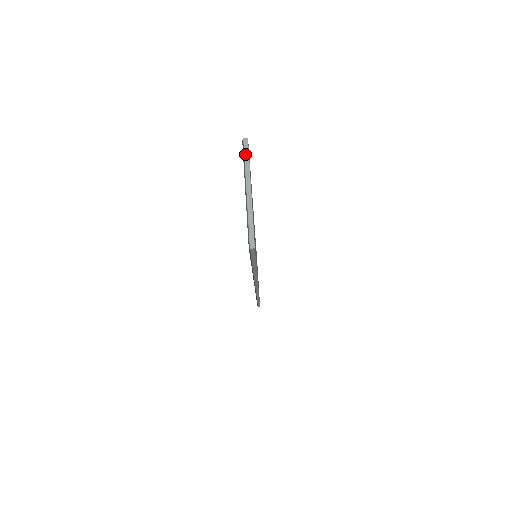
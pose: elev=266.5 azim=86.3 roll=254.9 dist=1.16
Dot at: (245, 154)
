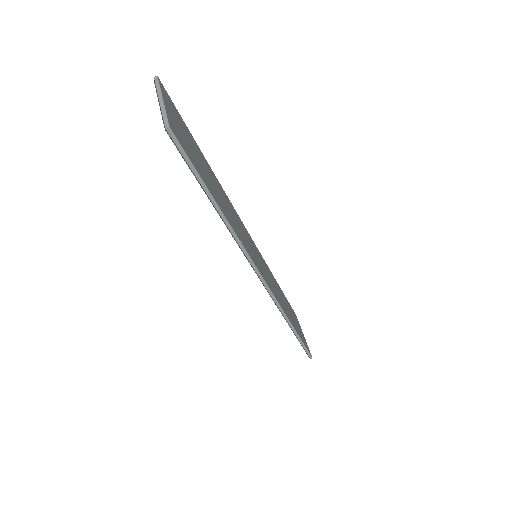
Dot at: (156, 84)
